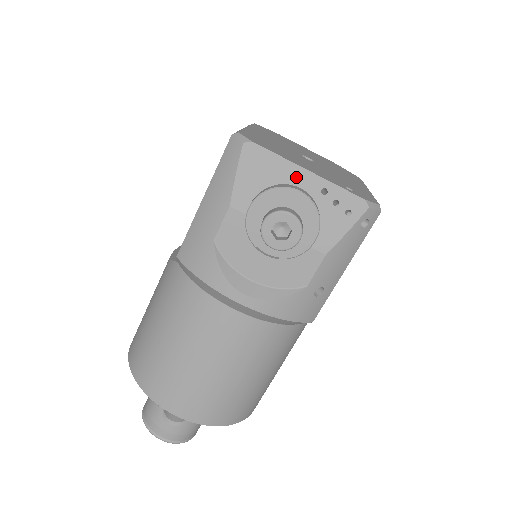
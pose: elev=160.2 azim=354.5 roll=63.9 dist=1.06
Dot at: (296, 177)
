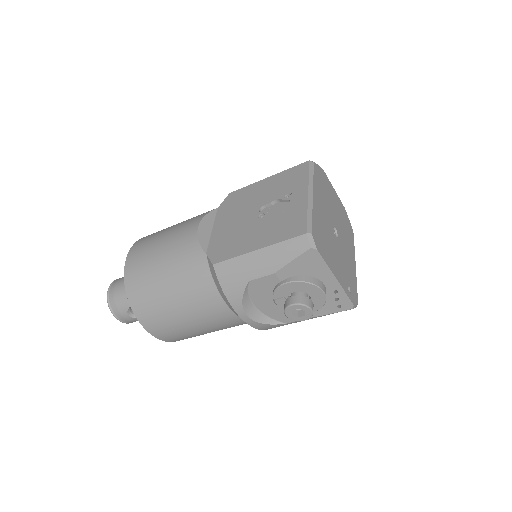
Dot at: (326, 278)
